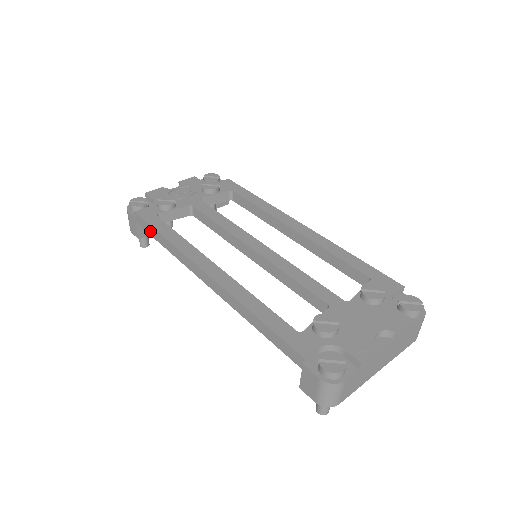
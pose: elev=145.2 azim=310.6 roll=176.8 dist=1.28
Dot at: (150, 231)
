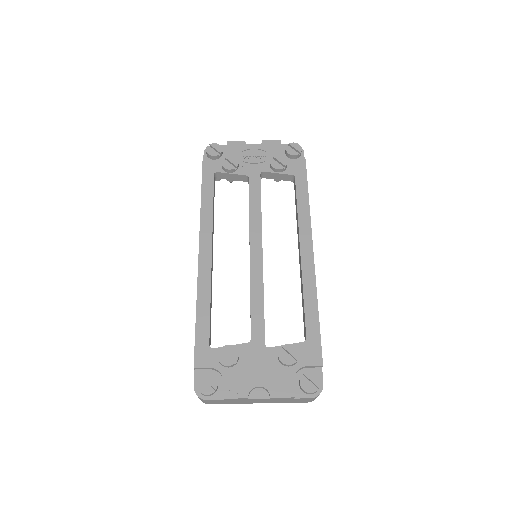
Dot at: occluded
